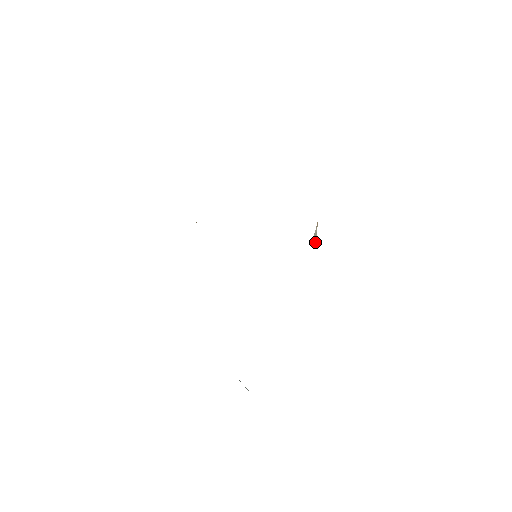
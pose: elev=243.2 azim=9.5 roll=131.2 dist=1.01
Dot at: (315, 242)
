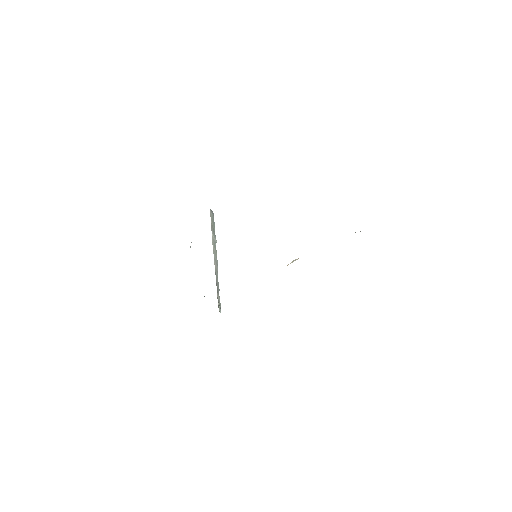
Dot at: occluded
